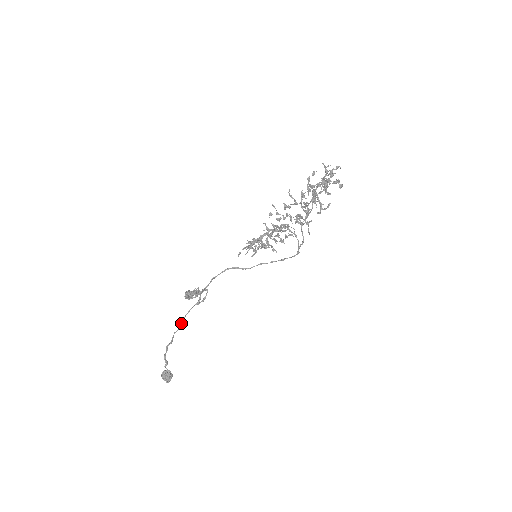
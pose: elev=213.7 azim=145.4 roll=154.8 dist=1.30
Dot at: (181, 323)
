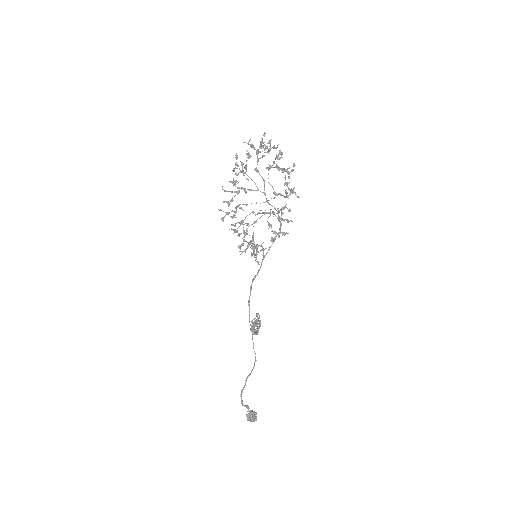
Dot at: (256, 360)
